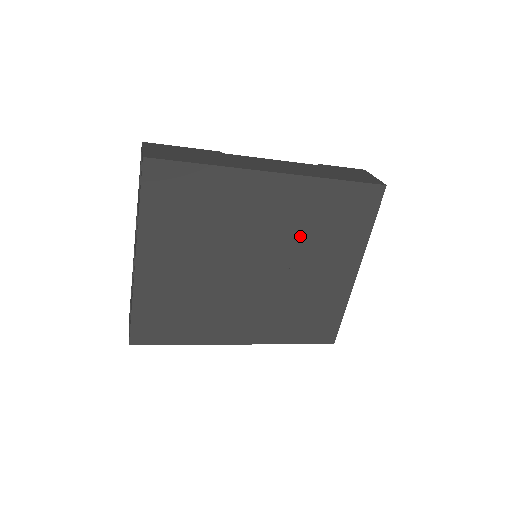
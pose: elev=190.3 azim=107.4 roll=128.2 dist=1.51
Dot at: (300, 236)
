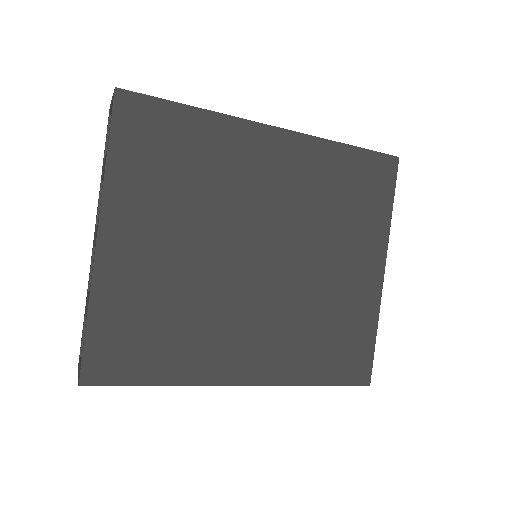
Dot at: (311, 215)
